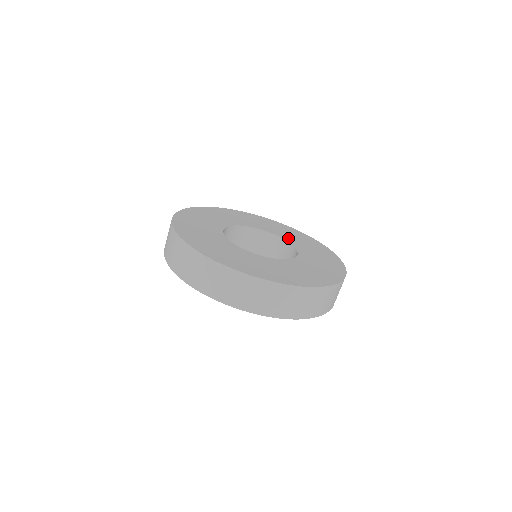
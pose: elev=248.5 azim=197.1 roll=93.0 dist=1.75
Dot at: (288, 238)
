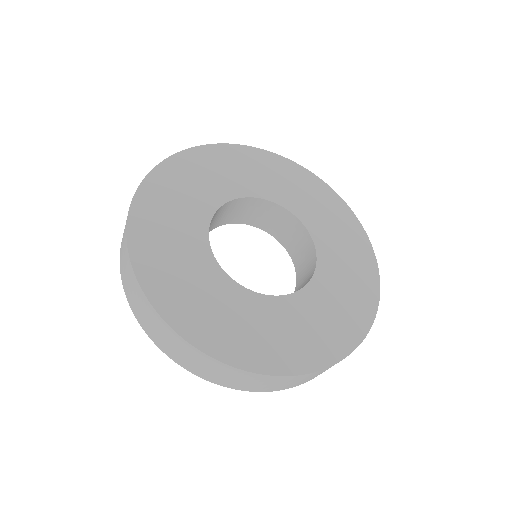
Dot at: (327, 254)
